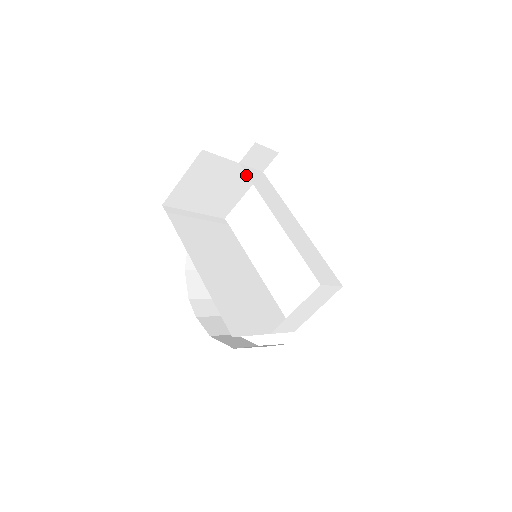
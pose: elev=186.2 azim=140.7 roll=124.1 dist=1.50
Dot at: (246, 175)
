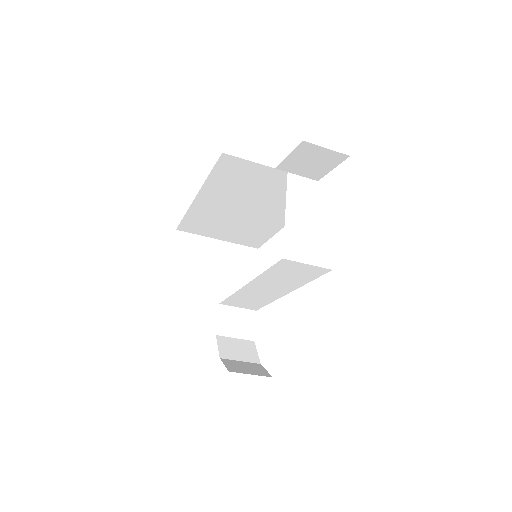
Dot at: (241, 254)
